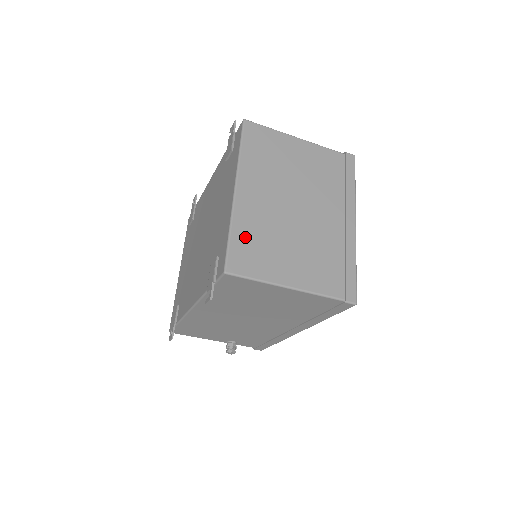
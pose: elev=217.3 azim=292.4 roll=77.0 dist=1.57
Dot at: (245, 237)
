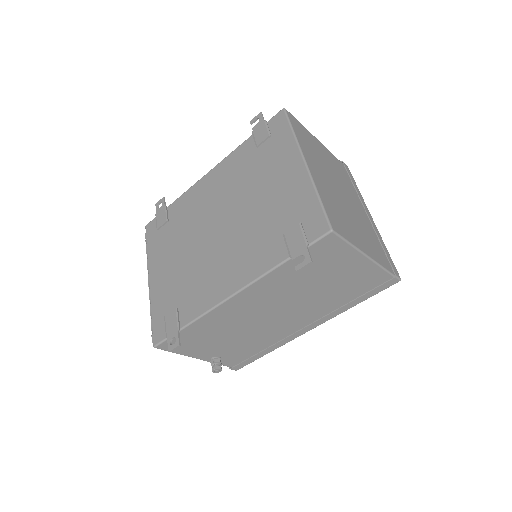
Dot at: (329, 204)
